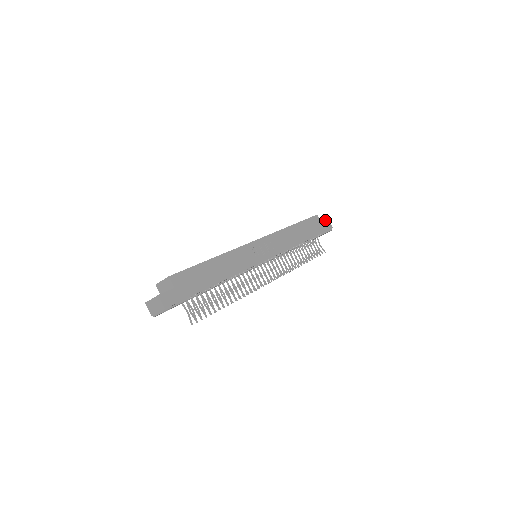
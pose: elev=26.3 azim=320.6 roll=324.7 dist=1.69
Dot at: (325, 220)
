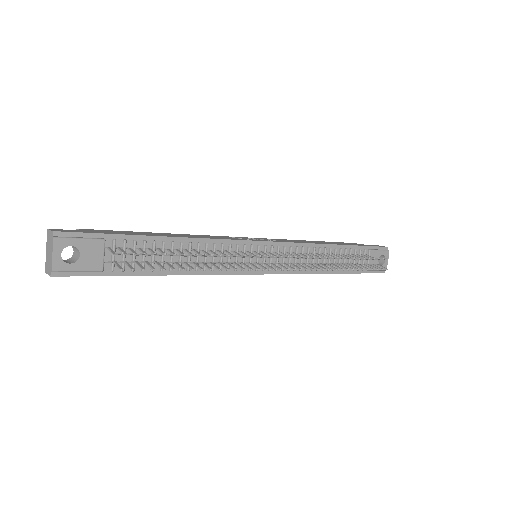
Dot at: occluded
